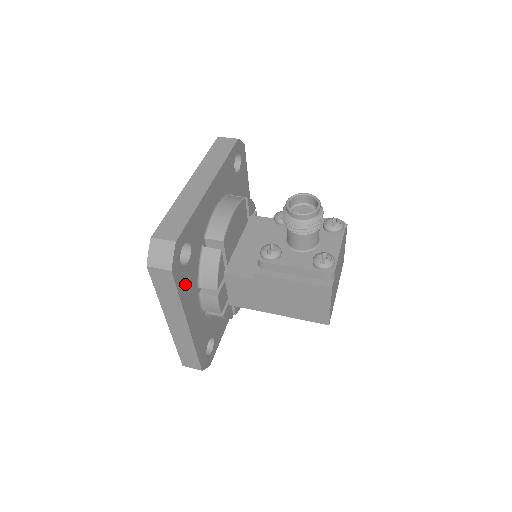
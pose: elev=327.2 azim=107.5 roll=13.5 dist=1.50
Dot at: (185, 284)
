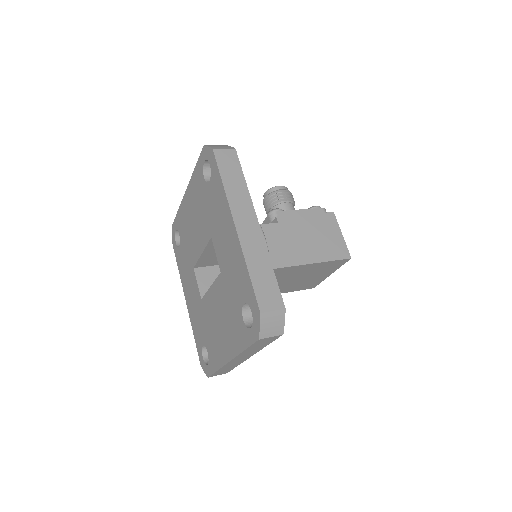
Dot at: occluded
